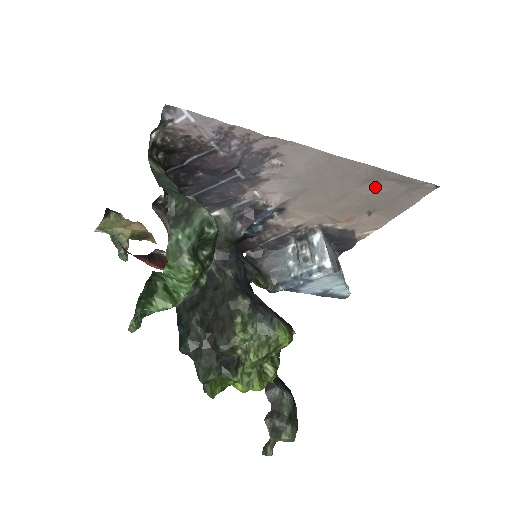
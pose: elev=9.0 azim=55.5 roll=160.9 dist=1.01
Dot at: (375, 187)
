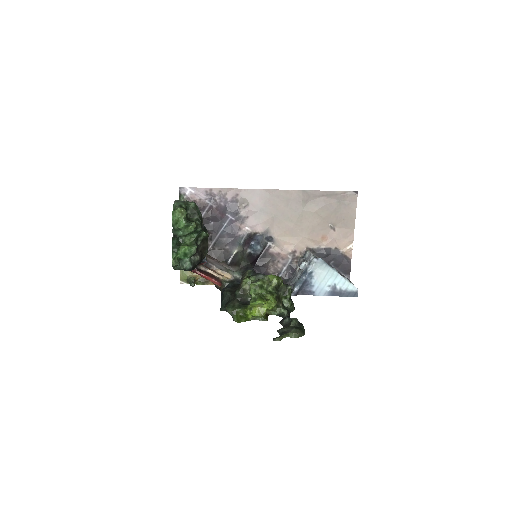
Dot at: (315, 205)
